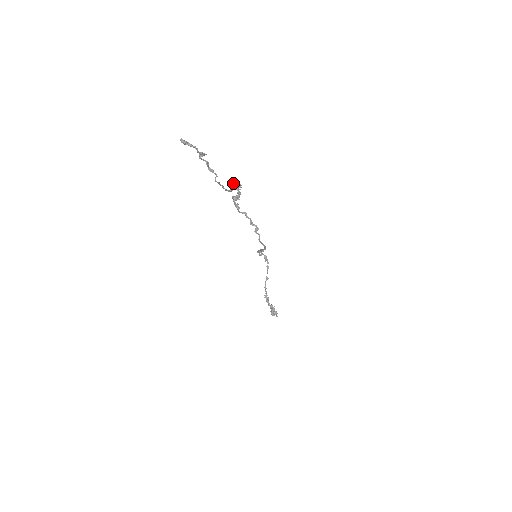
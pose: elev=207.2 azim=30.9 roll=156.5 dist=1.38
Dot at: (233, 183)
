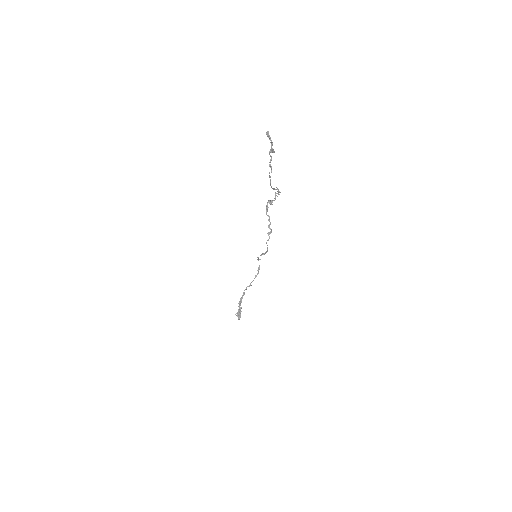
Dot at: (276, 187)
